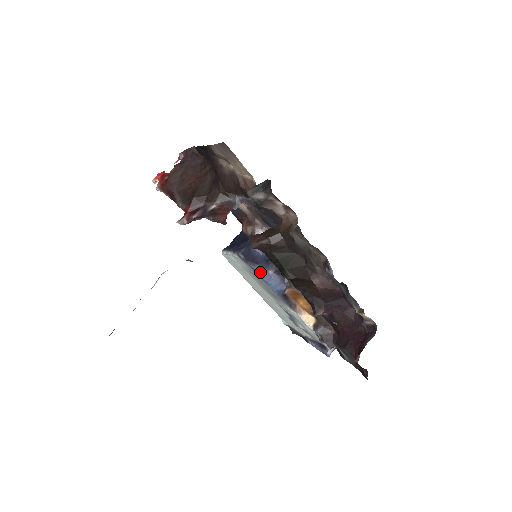
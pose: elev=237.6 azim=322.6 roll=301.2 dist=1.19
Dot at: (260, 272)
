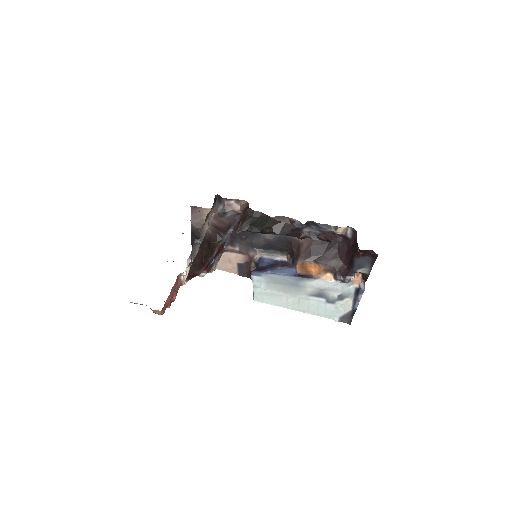
Dot at: (271, 271)
